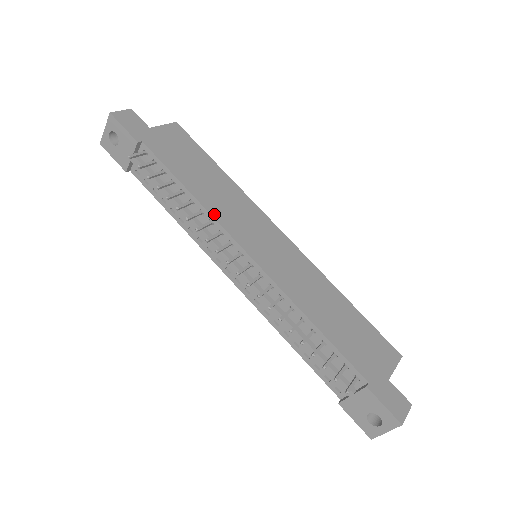
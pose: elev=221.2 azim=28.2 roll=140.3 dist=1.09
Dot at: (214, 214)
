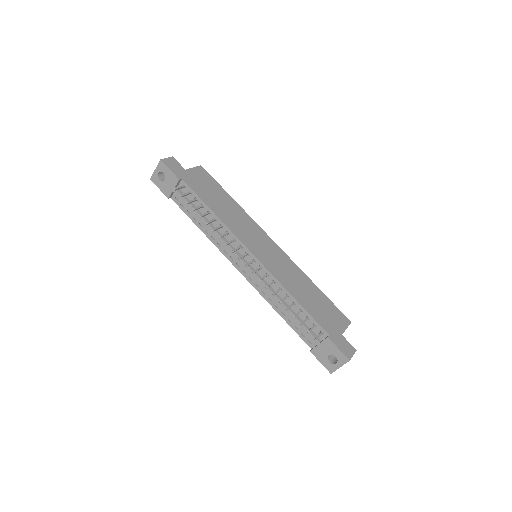
Dot at: (230, 228)
